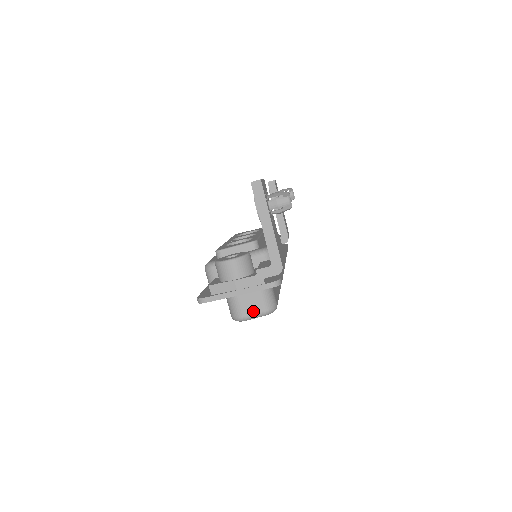
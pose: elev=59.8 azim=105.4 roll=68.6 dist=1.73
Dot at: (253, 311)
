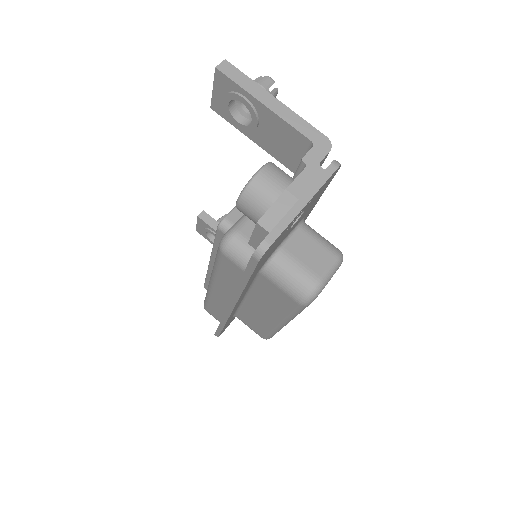
Dot at: (323, 266)
